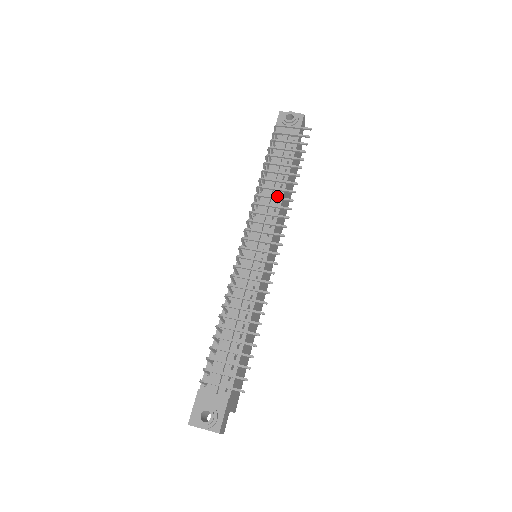
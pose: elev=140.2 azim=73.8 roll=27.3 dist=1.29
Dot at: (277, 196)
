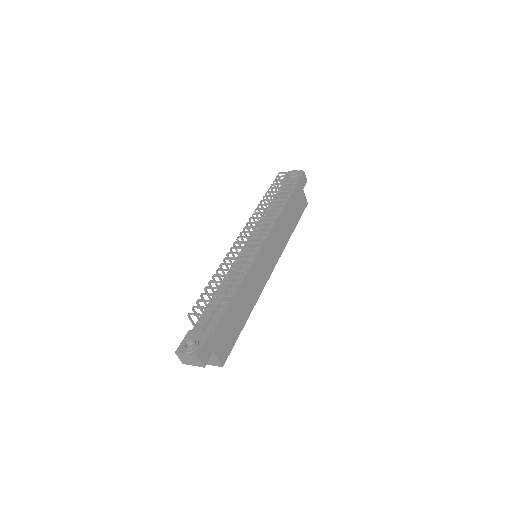
Dot at: (276, 216)
